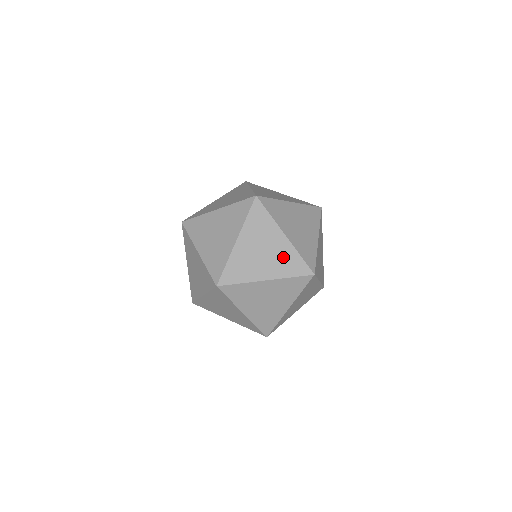
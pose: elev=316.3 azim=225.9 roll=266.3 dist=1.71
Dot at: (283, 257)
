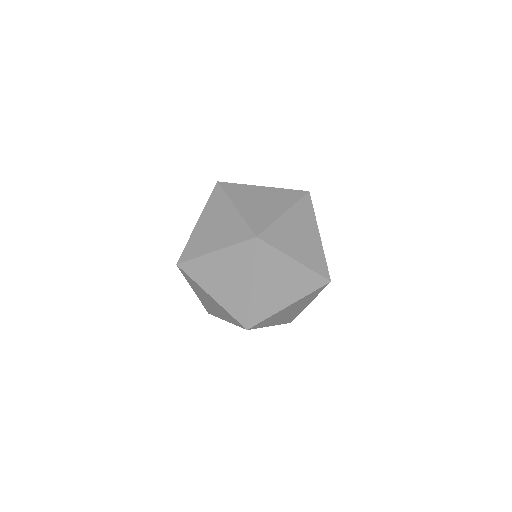
Dot at: (299, 280)
